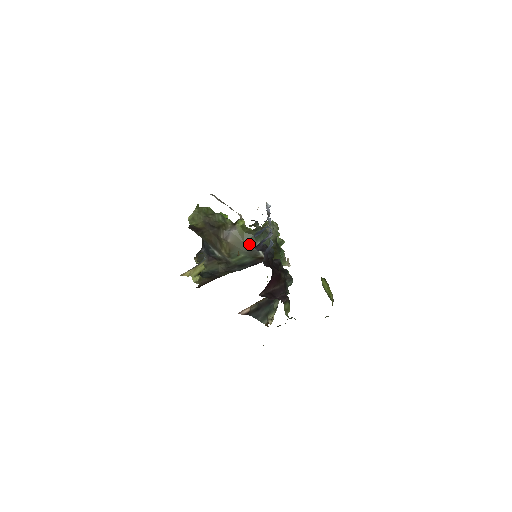
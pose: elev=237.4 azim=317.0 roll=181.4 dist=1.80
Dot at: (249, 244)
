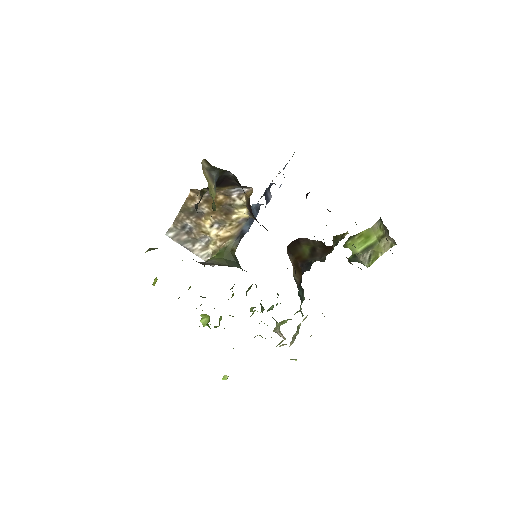
Dot at: occluded
